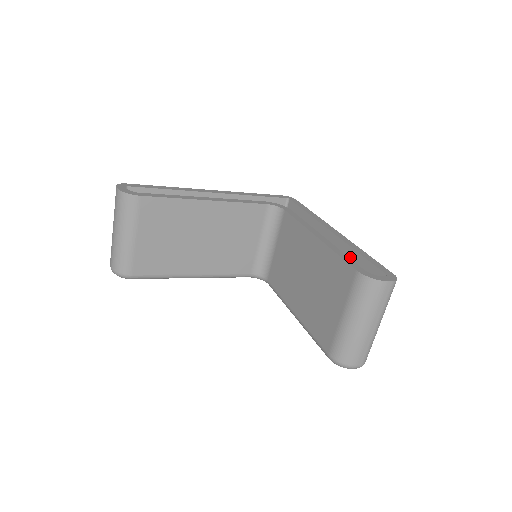
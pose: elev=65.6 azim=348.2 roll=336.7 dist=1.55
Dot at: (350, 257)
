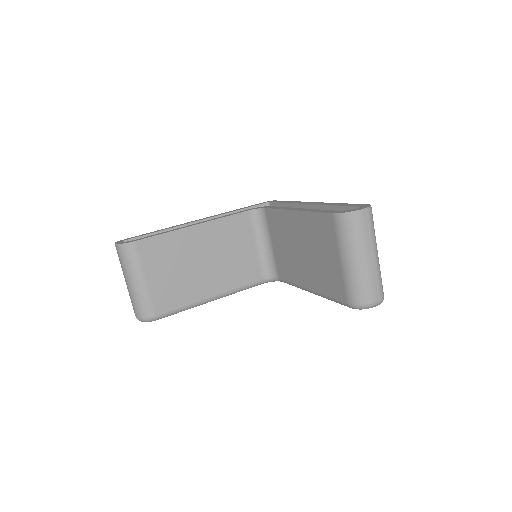
Dot at: occluded
